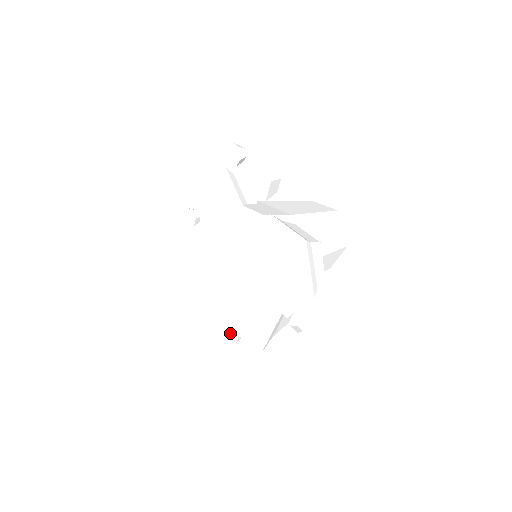
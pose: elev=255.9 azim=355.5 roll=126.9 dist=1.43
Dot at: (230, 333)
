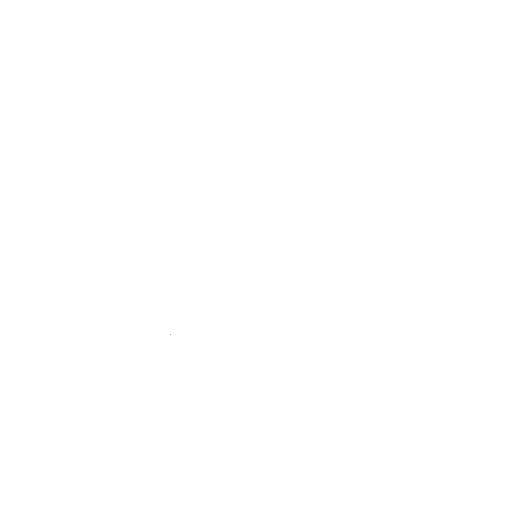
Dot at: (183, 330)
